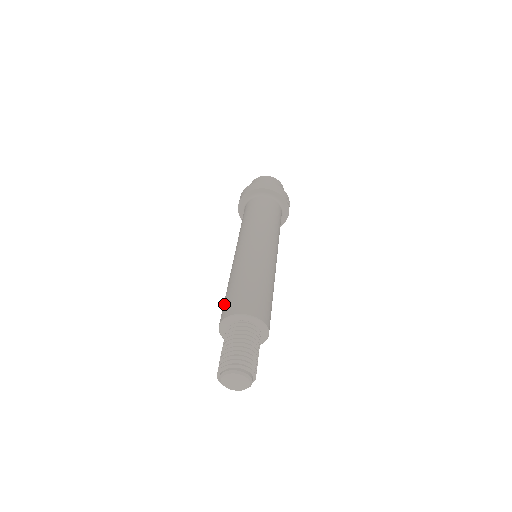
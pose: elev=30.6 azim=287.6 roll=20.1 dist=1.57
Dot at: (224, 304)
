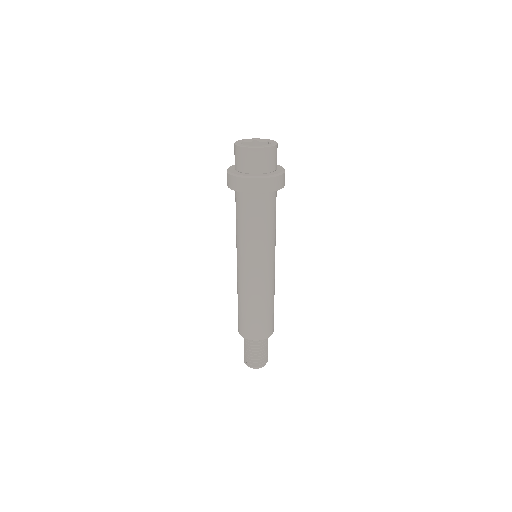
Dot at: (242, 323)
